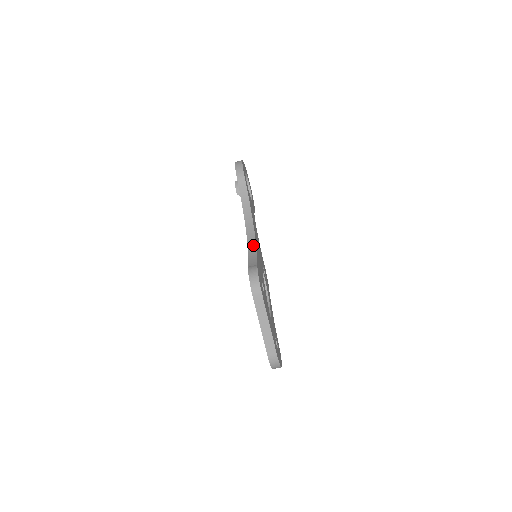
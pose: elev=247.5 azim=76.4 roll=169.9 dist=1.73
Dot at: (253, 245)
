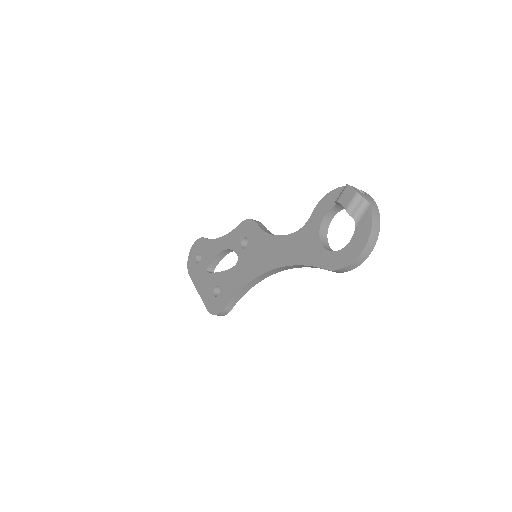
Dot at: (254, 284)
